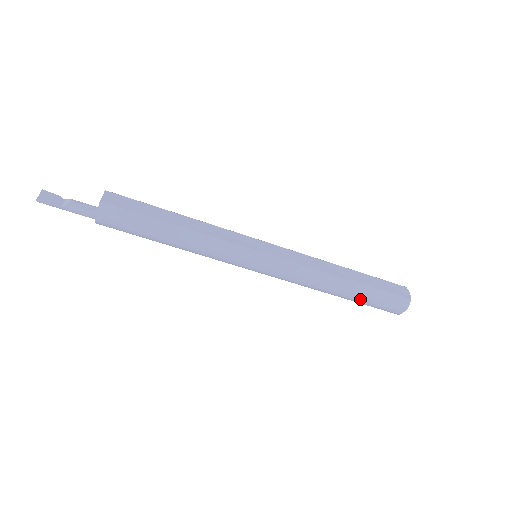
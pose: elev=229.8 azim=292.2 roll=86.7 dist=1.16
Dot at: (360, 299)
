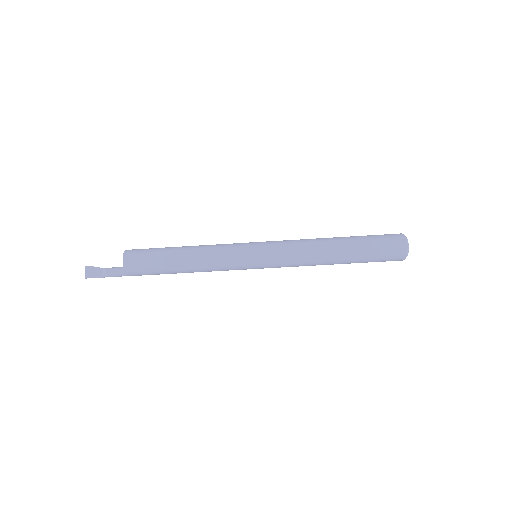
Dot at: occluded
